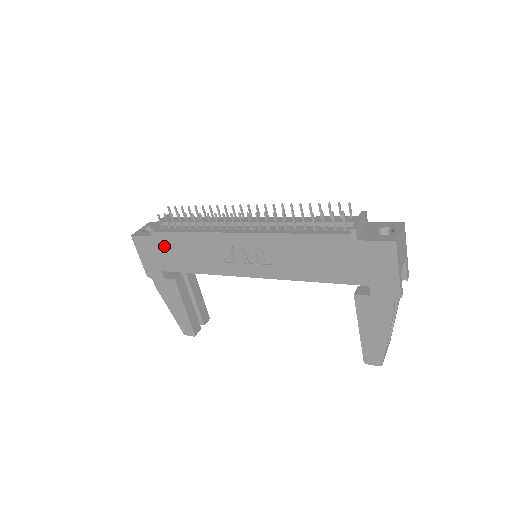
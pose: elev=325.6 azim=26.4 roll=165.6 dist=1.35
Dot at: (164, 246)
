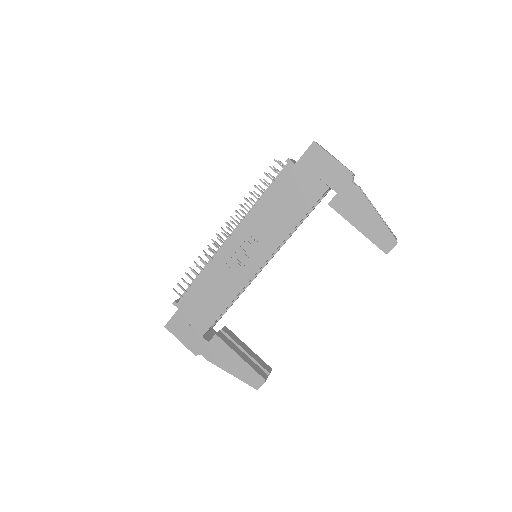
Dot at: (191, 309)
